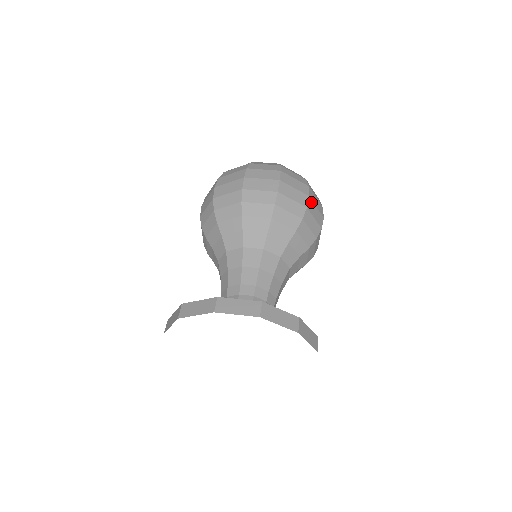
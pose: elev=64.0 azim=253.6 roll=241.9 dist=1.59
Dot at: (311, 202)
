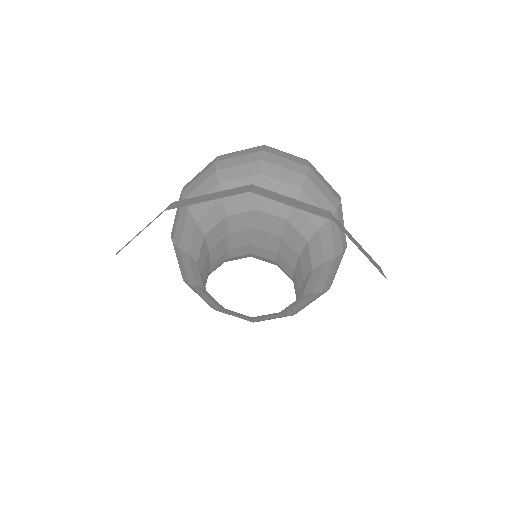
Dot at: (315, 169)
